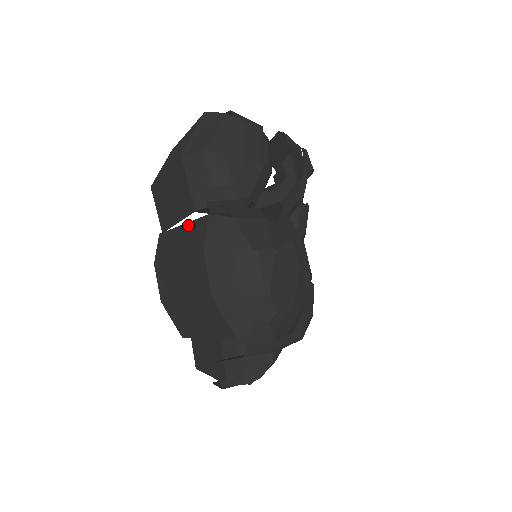
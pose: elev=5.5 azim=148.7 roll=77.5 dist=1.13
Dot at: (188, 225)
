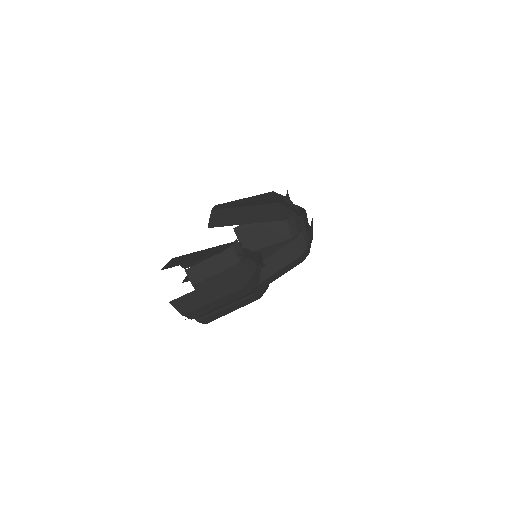
Dot at: occluded
